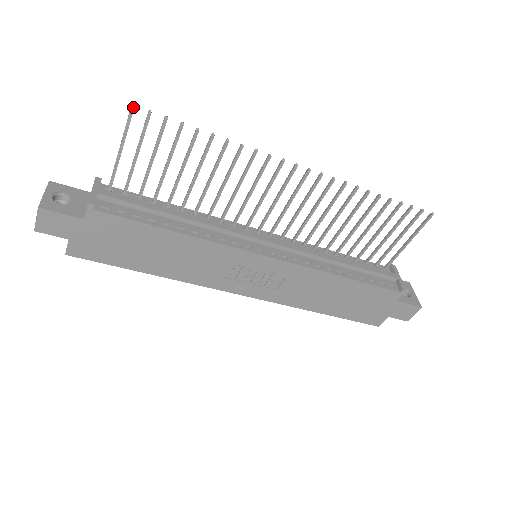
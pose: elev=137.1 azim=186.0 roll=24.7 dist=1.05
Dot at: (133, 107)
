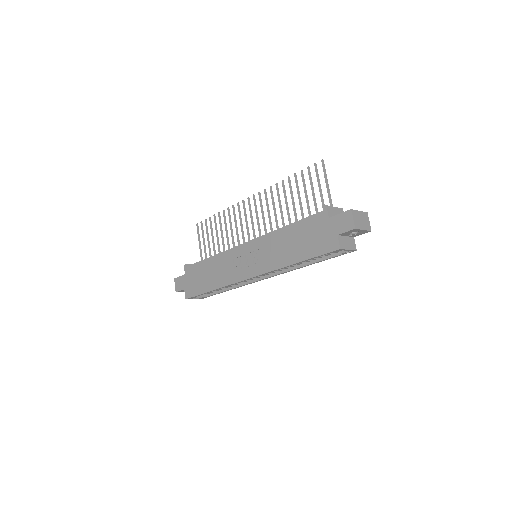
Dot at: (197, 224)
